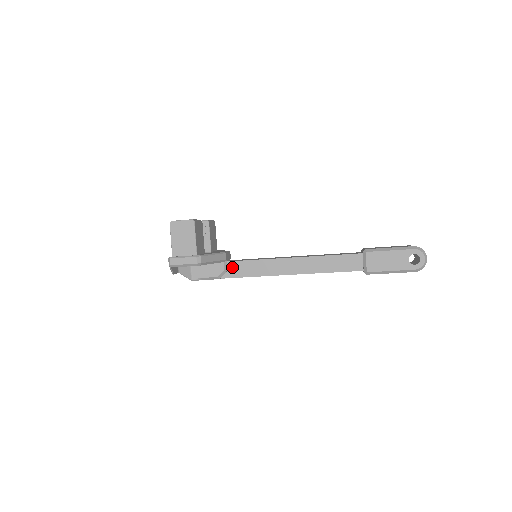
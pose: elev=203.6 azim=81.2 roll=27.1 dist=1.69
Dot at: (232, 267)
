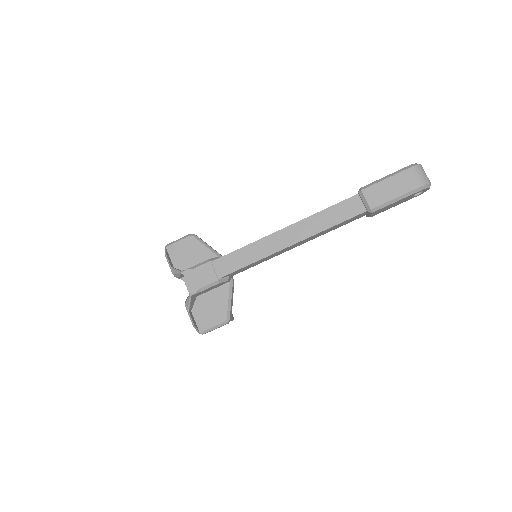
Dot at: occluded
